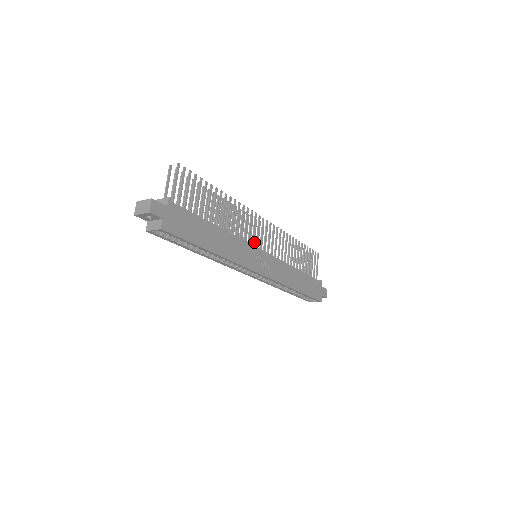
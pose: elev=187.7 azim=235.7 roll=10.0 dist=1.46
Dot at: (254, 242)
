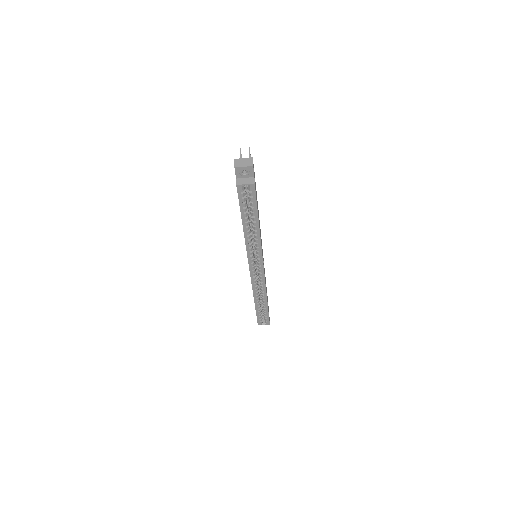
Dot at: occluded
